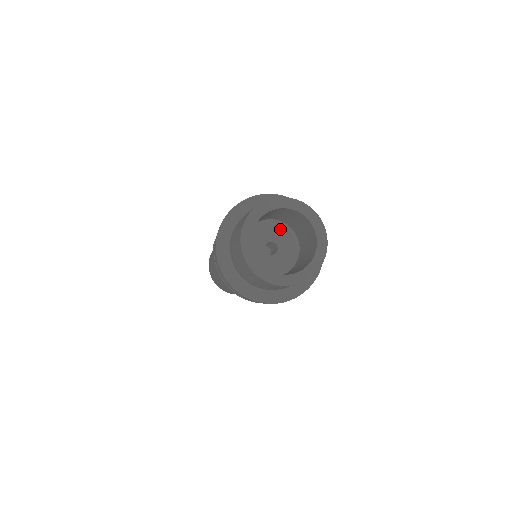
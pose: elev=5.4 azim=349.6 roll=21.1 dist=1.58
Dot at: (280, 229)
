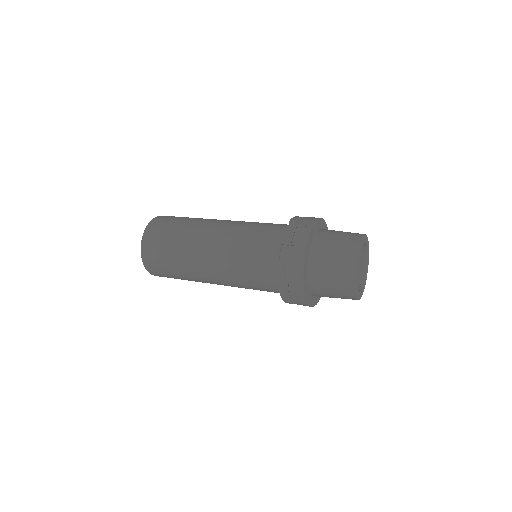
Dot at: occluded
